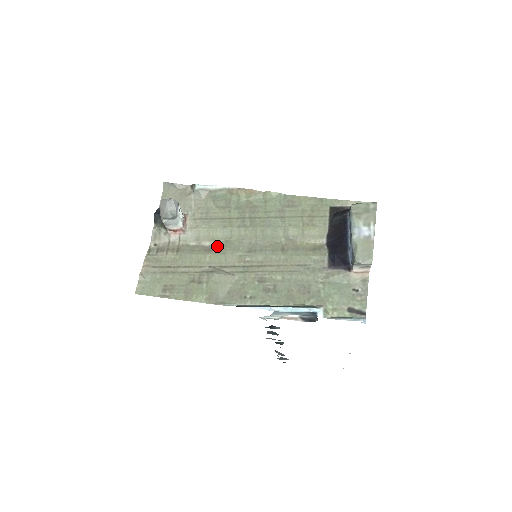
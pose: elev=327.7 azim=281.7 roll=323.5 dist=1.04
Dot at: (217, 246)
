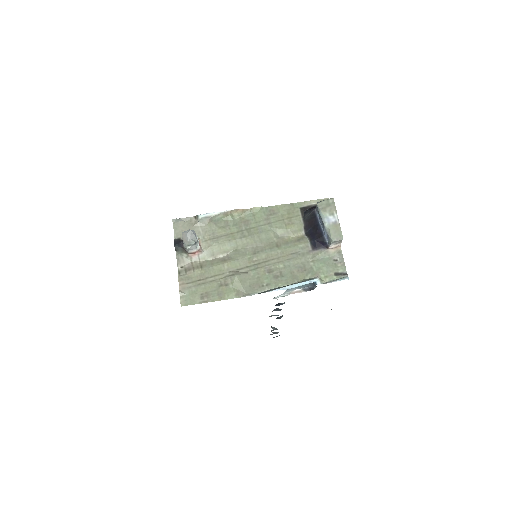
Dot at: (229, 256)
